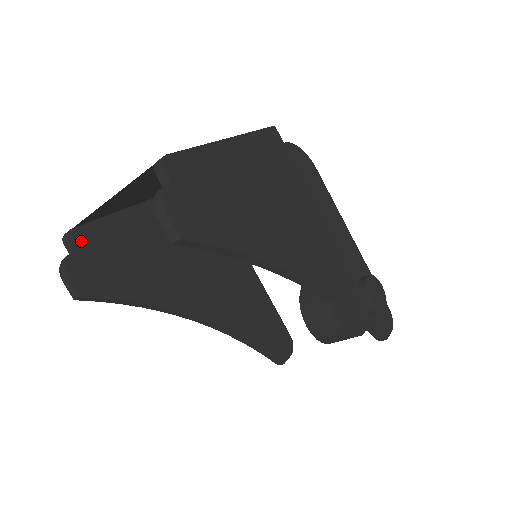
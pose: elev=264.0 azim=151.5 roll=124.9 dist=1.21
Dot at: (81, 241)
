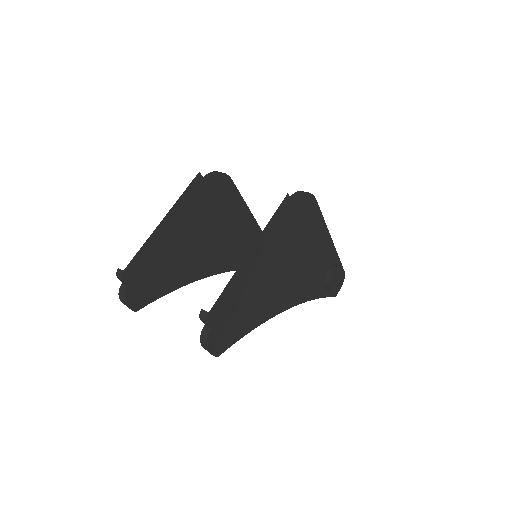
Dot at: (130, 276)
